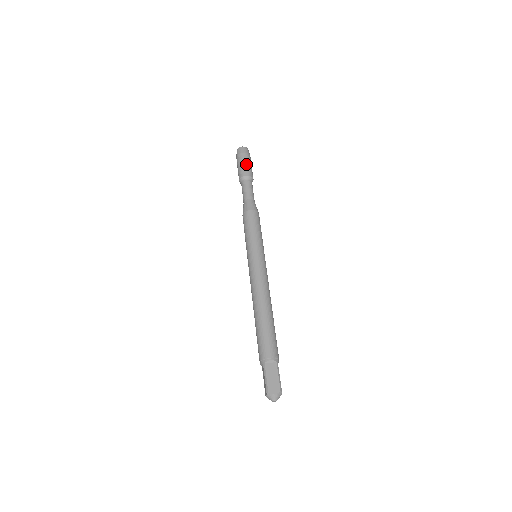
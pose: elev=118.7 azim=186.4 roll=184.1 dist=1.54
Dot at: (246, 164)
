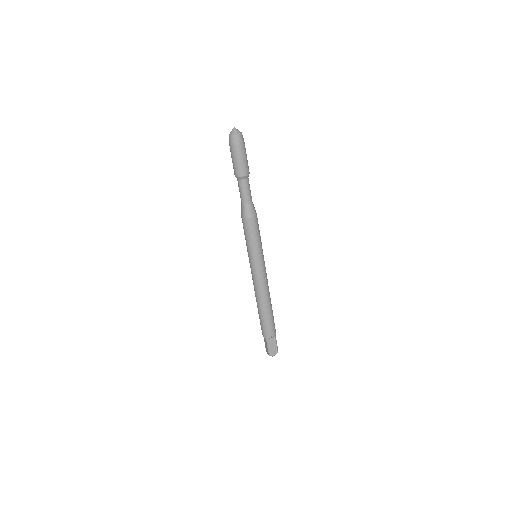
Dot at: (243, 161)
